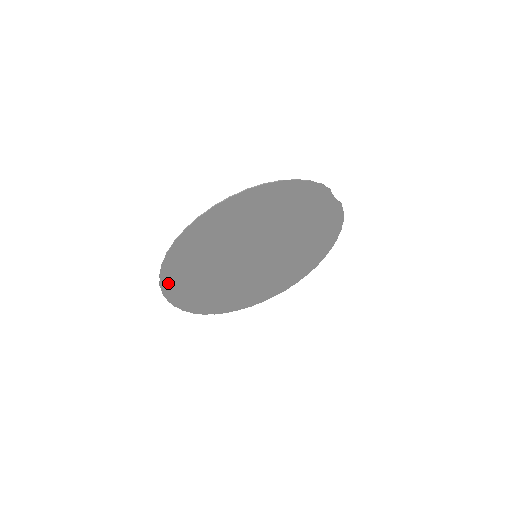
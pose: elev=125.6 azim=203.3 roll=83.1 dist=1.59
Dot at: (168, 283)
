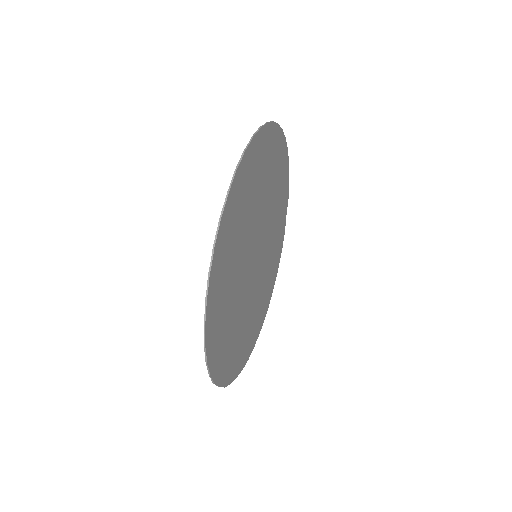
Dot at: (224, 222)
